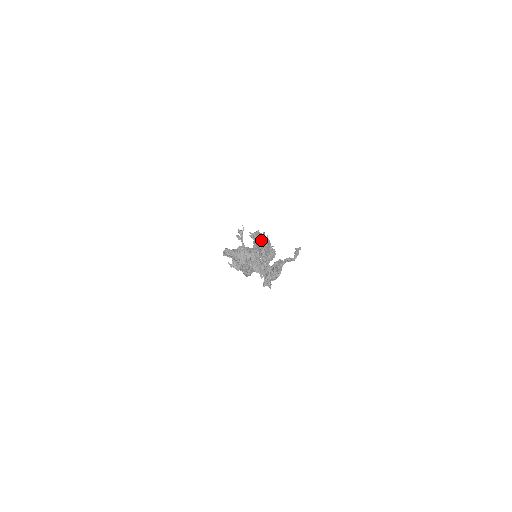
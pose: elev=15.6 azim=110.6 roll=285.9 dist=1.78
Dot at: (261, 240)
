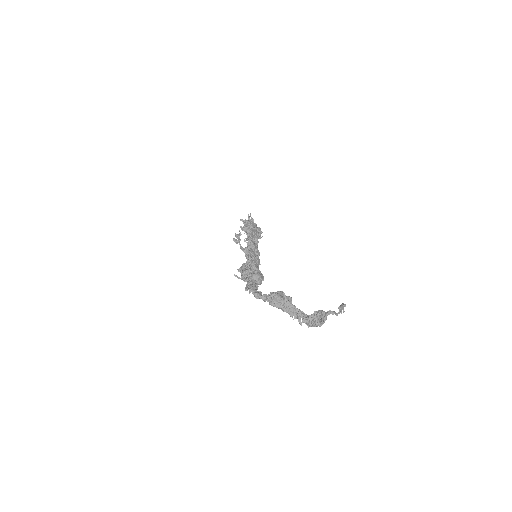
Dot at: (254, 232)
